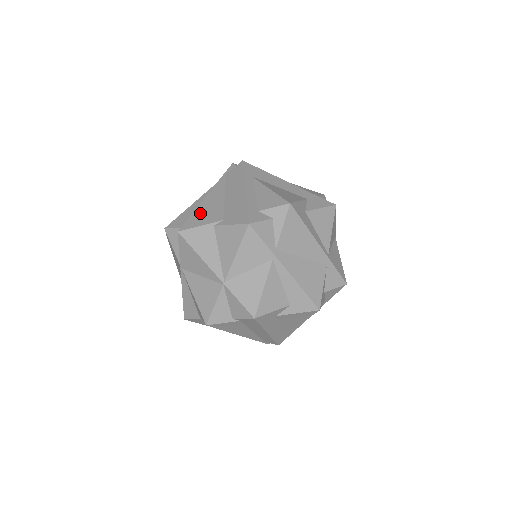
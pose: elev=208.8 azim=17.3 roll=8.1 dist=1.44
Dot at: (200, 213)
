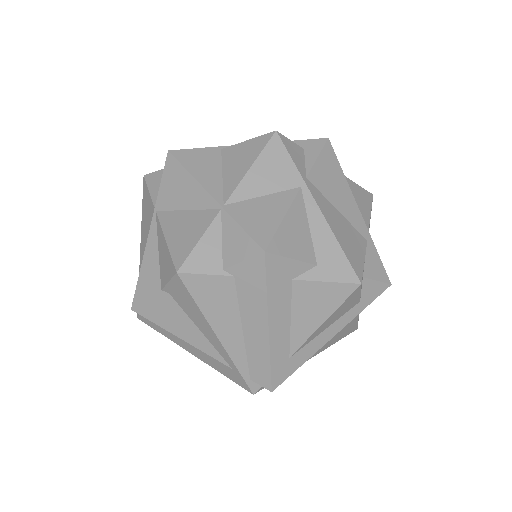
Dot at: occluded
